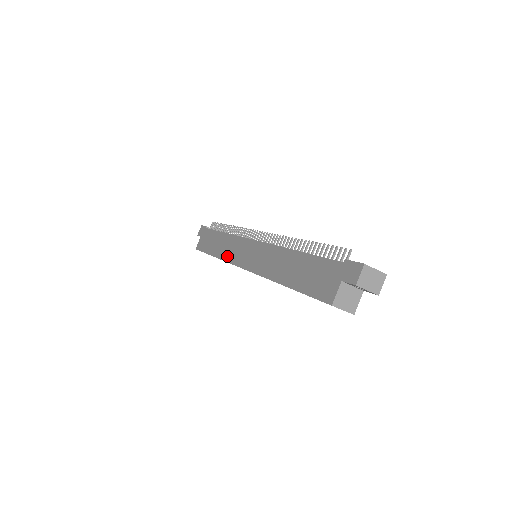
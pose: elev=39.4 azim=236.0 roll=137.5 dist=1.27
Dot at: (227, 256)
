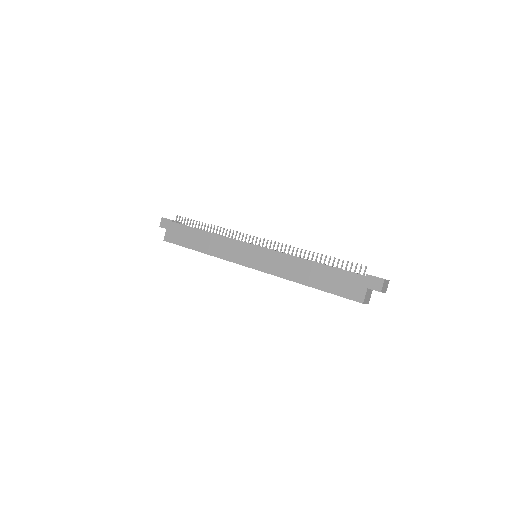
Dot at: (222, 254)
